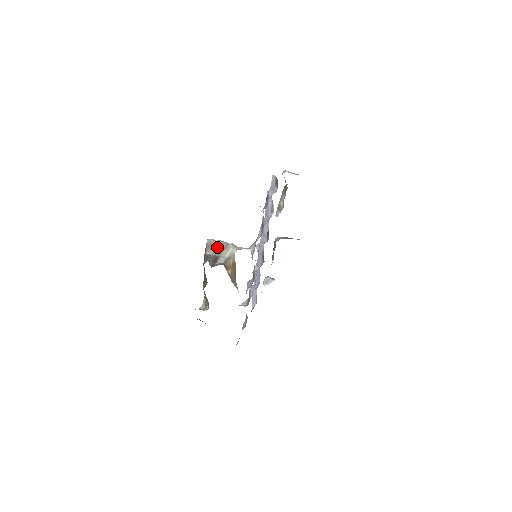
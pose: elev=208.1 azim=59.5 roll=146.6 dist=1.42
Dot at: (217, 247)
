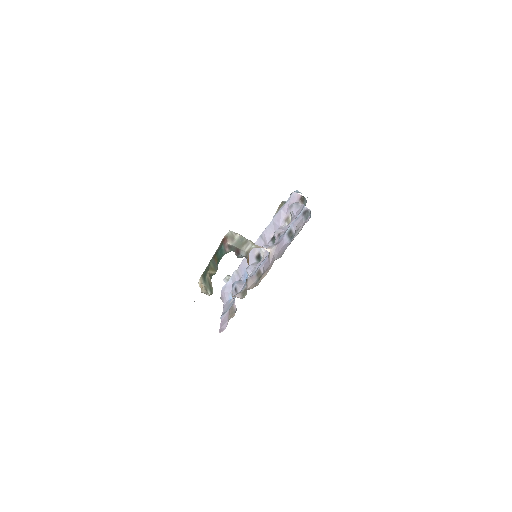
Dot at: (238, 240)
